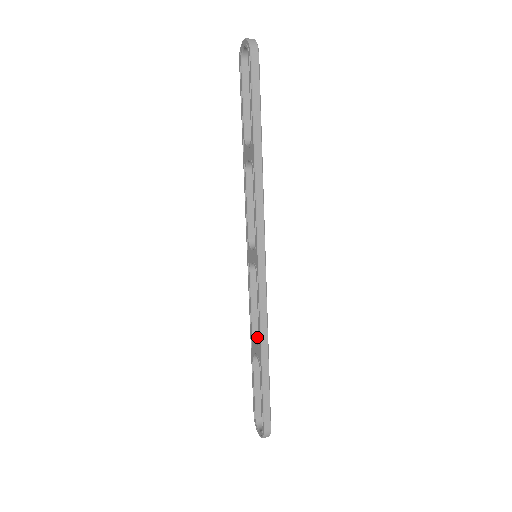
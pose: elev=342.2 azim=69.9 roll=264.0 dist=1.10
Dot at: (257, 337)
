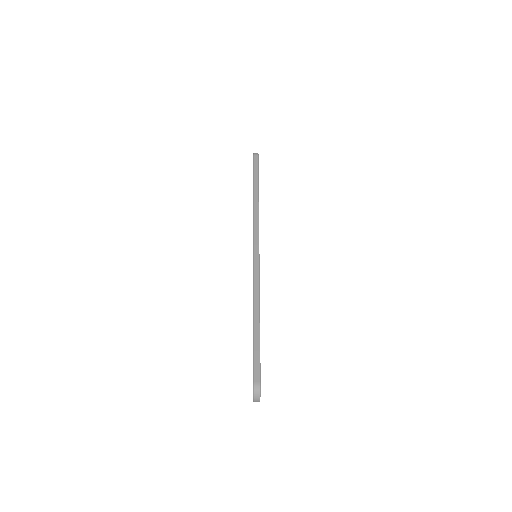
Dot at: occluded
